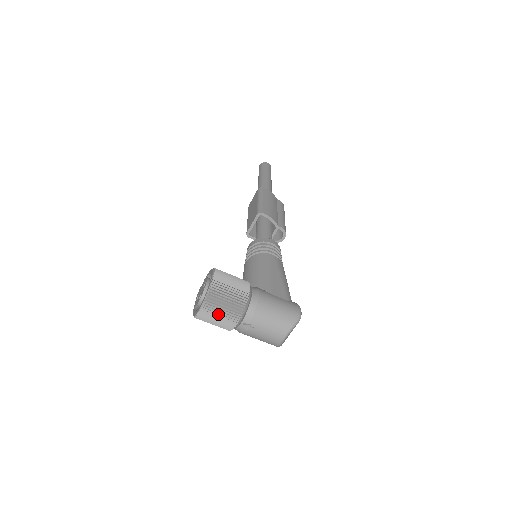
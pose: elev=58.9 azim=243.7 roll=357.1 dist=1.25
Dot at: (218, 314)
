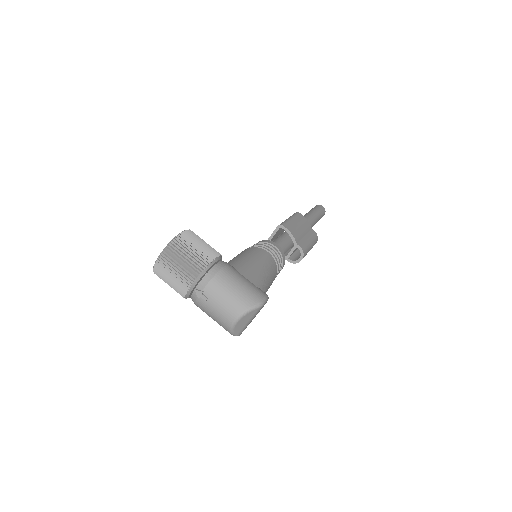
Dot at: (173, 270)
